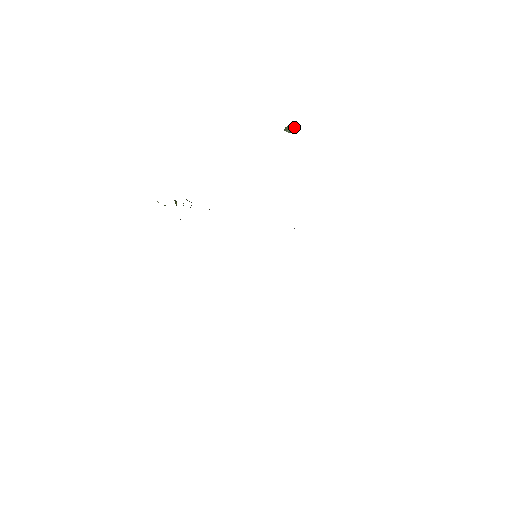
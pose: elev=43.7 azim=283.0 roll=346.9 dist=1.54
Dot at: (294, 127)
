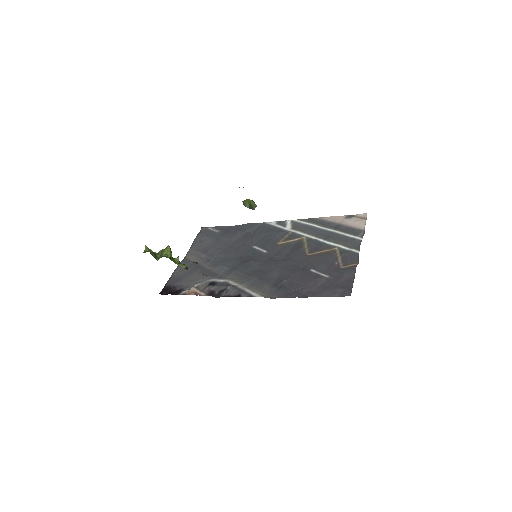
Dot at: (253, 202)
